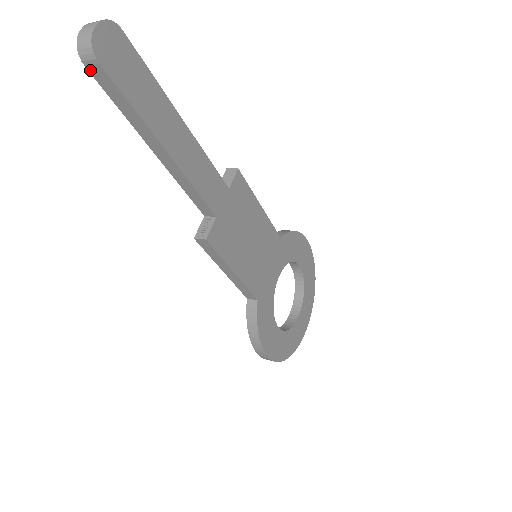
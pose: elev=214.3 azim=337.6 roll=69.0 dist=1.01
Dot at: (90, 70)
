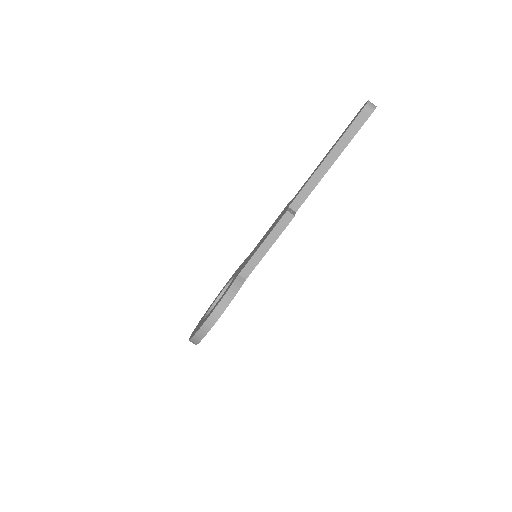
Dot at: (361, 113)
